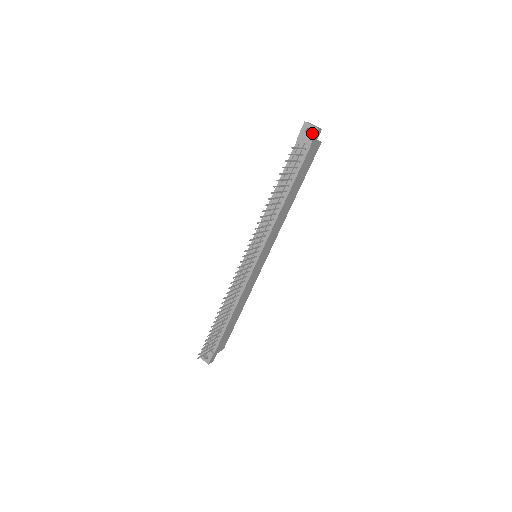
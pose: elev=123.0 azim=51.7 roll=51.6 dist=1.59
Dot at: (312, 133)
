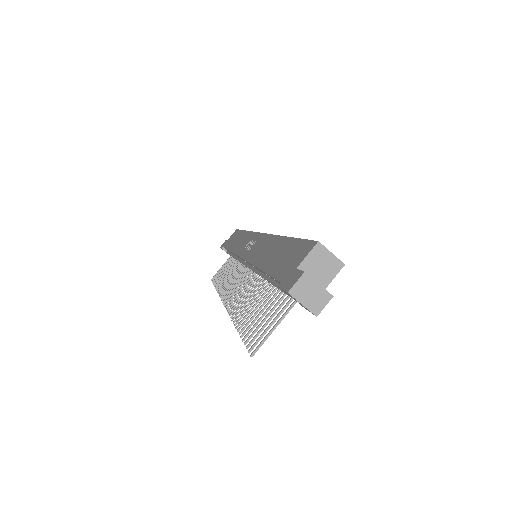
Dot at: occluded
